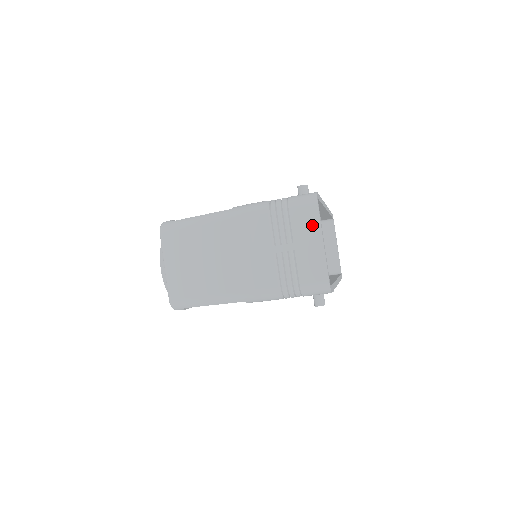
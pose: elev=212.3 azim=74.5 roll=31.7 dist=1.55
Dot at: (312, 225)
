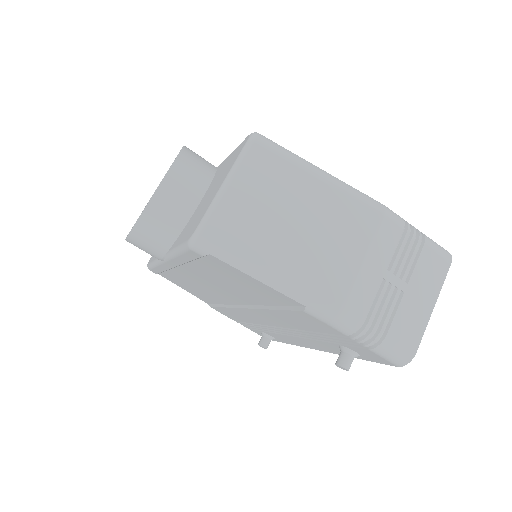
Dot at: (435, 281)
